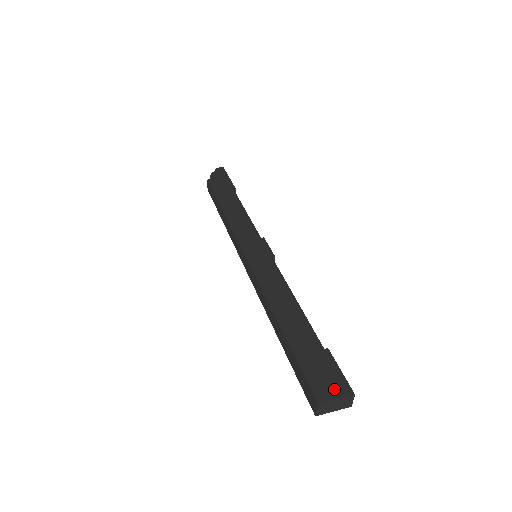
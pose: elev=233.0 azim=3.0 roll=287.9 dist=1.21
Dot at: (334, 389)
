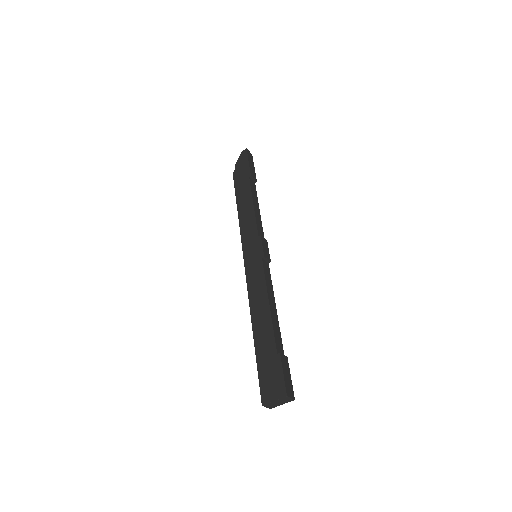
Dot at: (274, 392)
